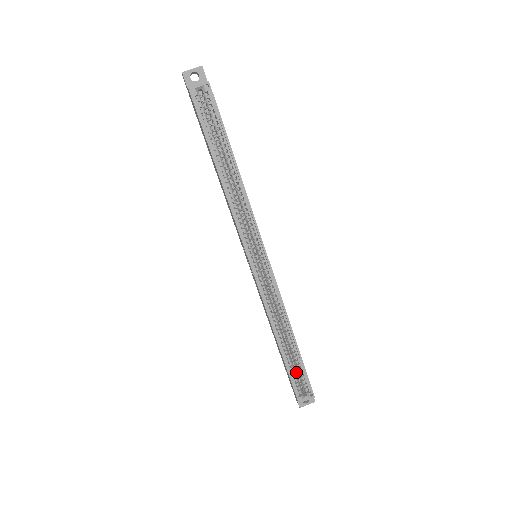
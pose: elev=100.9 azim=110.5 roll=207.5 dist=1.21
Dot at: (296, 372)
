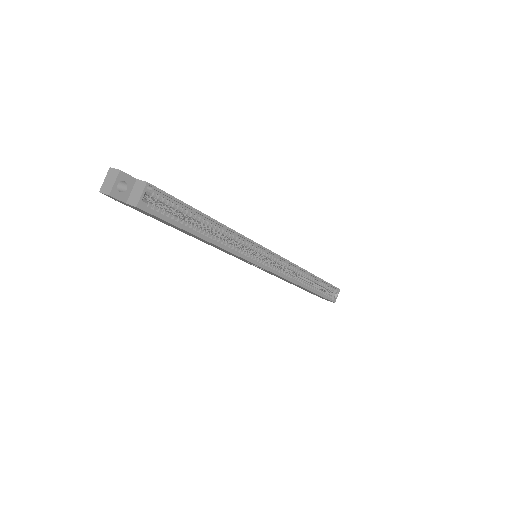
Dot at: occluded
